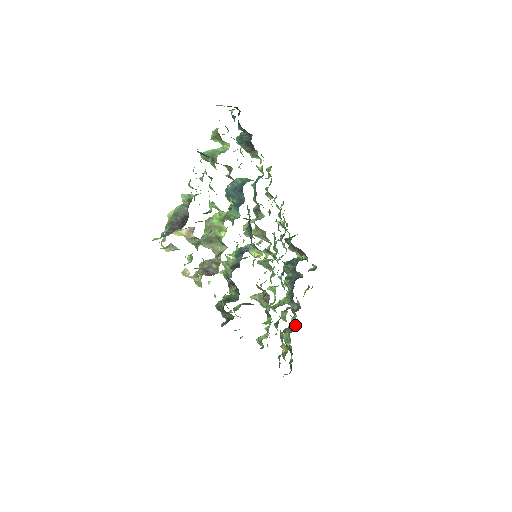
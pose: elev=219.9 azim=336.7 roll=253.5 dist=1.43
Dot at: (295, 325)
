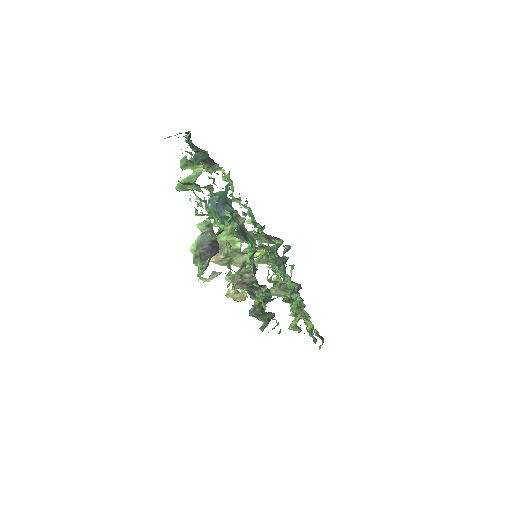
Dot at: occluded
